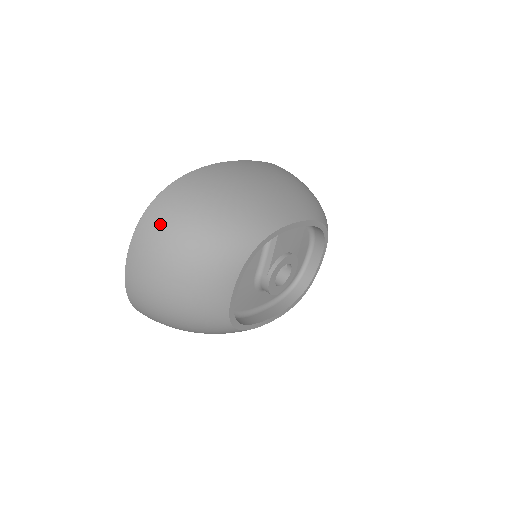
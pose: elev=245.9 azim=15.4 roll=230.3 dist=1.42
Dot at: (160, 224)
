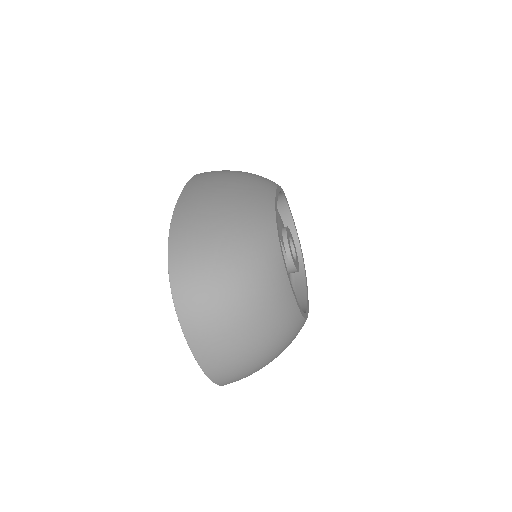
Dot at: (199, 298)
